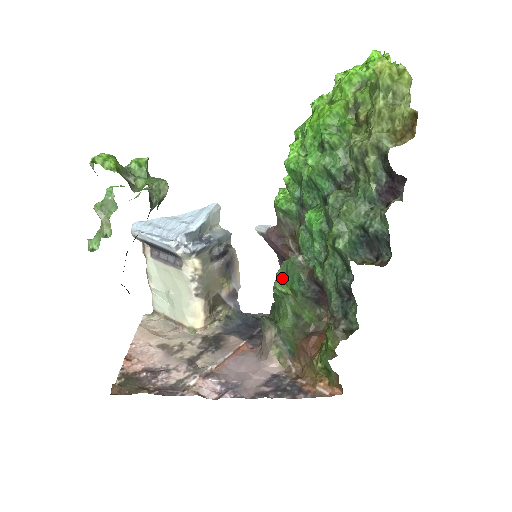
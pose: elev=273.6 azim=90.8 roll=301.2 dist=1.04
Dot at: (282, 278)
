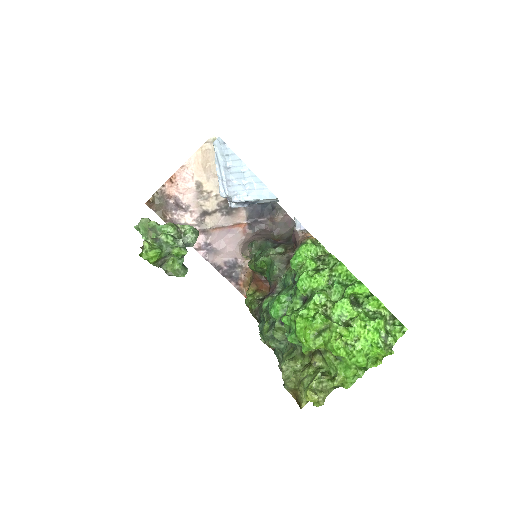
Dot at: (268, 261)
